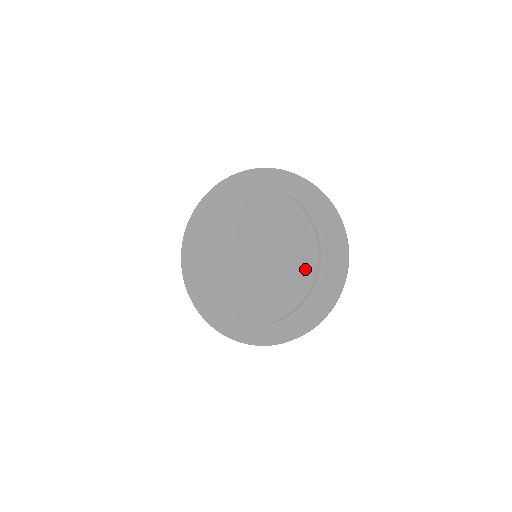
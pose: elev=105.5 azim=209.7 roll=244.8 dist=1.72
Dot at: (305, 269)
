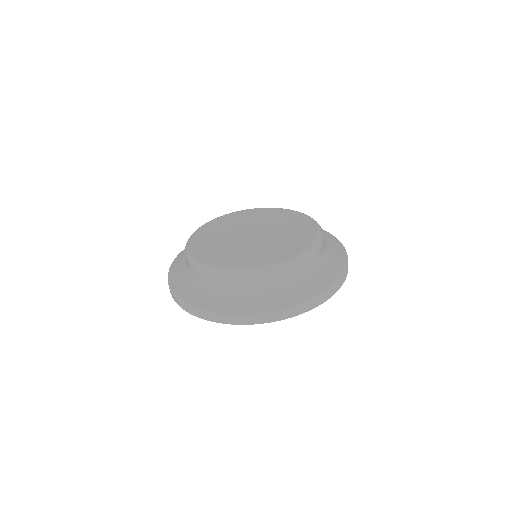
Dot at: (314, 231)
